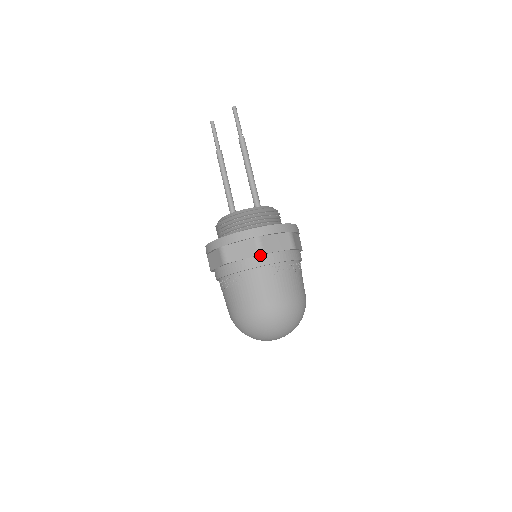
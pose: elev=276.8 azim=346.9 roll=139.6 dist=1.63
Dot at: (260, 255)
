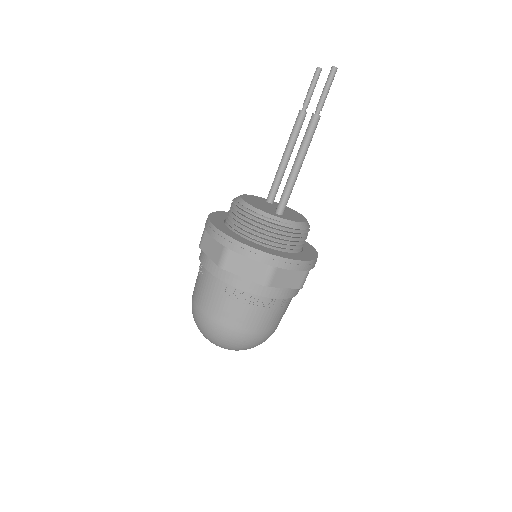
Dot at: (222, 267)
